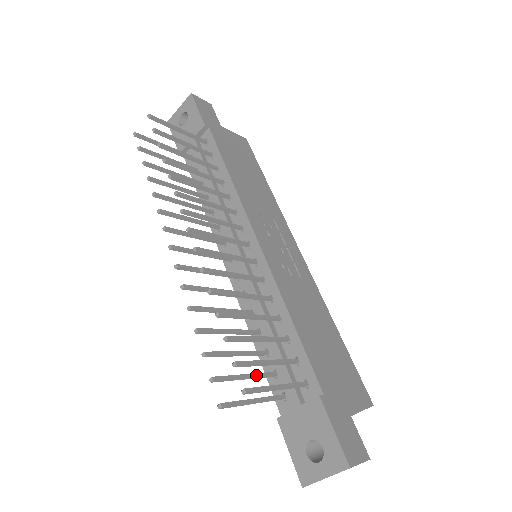
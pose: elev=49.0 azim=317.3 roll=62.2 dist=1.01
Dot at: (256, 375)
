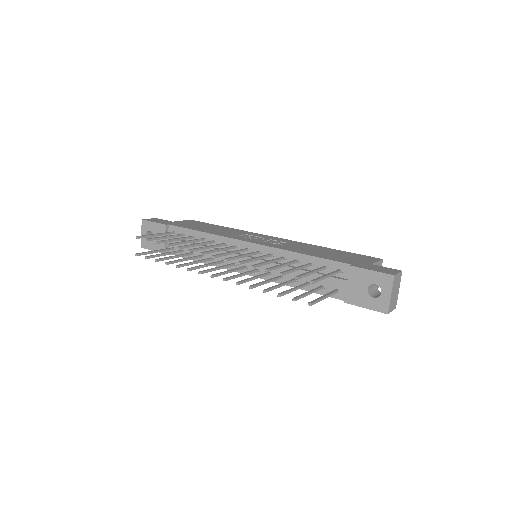
Dot at: (313, 290)
